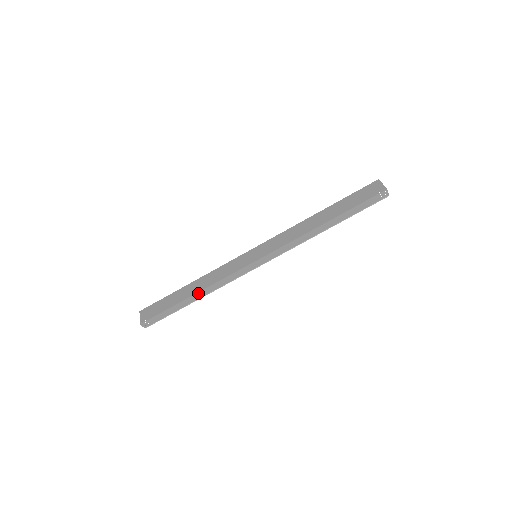
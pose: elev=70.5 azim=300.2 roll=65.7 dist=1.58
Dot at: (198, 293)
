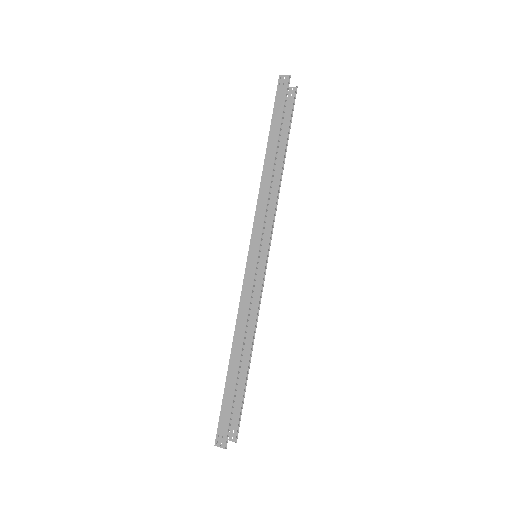
Dot at: (233, 347)
